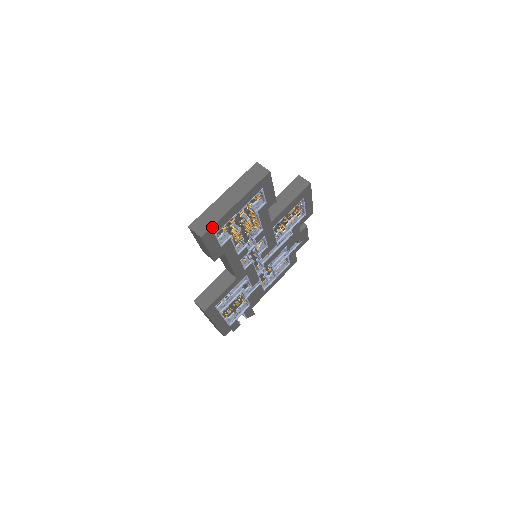
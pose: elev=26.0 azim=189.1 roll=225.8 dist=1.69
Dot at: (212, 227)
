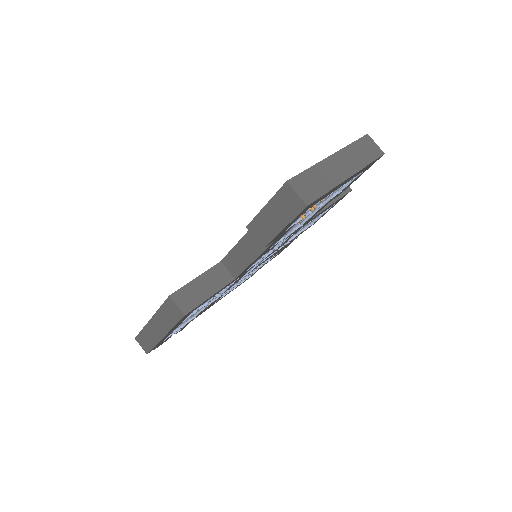
Dot at: (320, 197)
